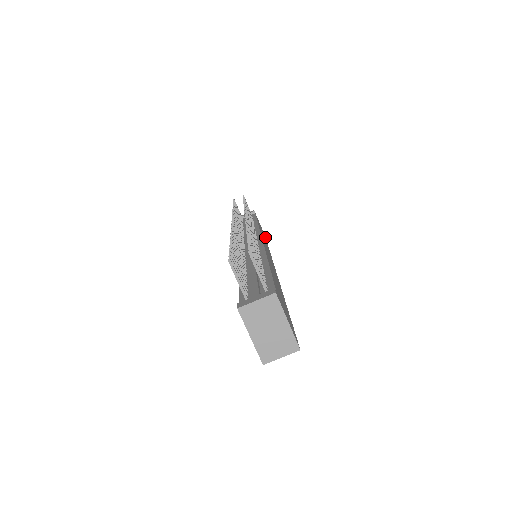
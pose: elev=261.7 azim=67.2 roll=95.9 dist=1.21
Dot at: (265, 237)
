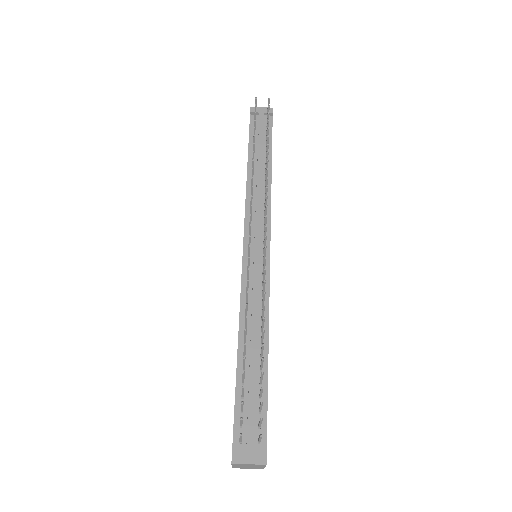
Dot at: occluded
